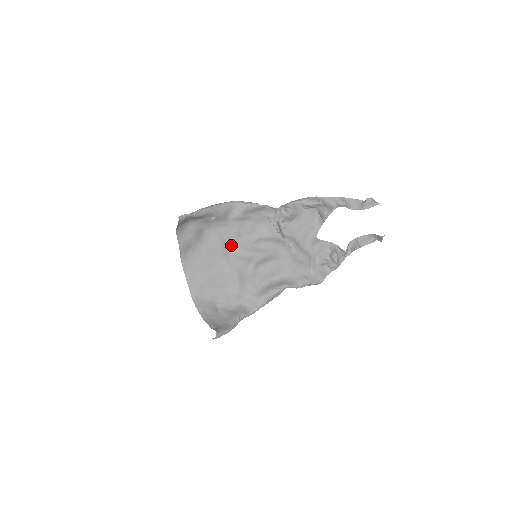
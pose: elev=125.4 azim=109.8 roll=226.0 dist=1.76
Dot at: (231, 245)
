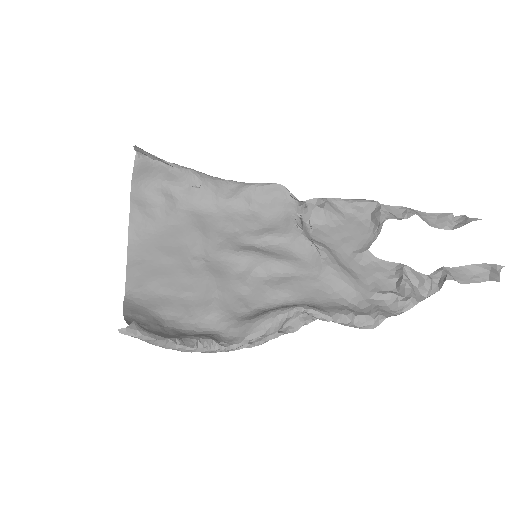
Dot at: (217, 238)
